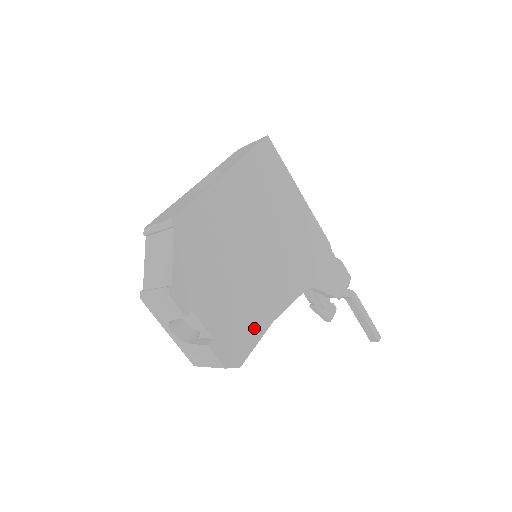
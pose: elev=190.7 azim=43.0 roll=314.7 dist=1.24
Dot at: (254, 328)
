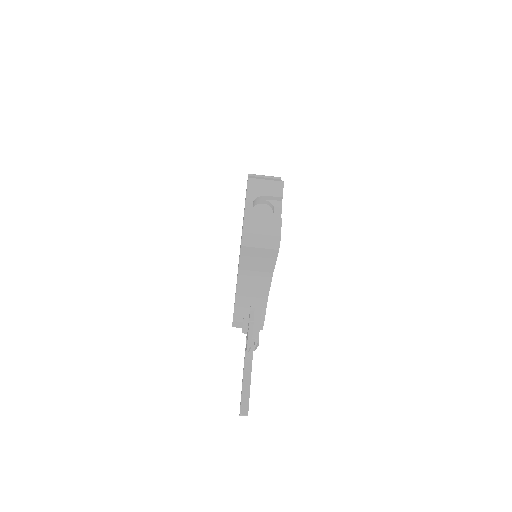
Dot at: occluded
